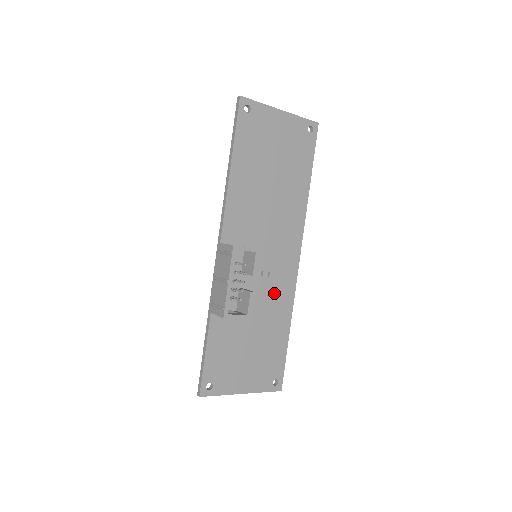
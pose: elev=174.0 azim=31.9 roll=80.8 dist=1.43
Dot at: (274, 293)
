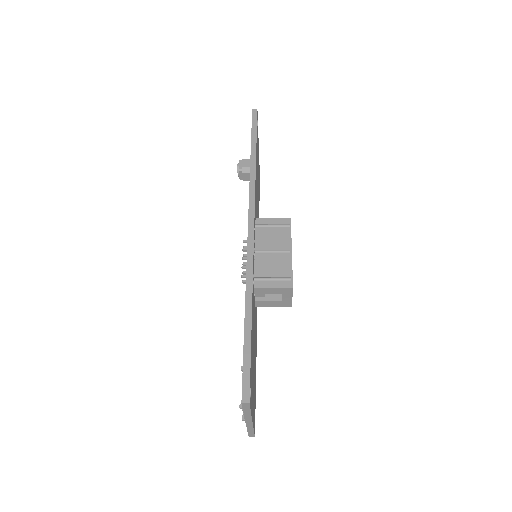
Dot at: (256, 307)
